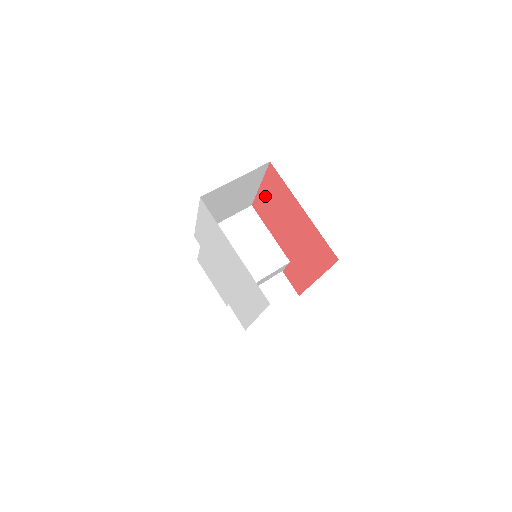
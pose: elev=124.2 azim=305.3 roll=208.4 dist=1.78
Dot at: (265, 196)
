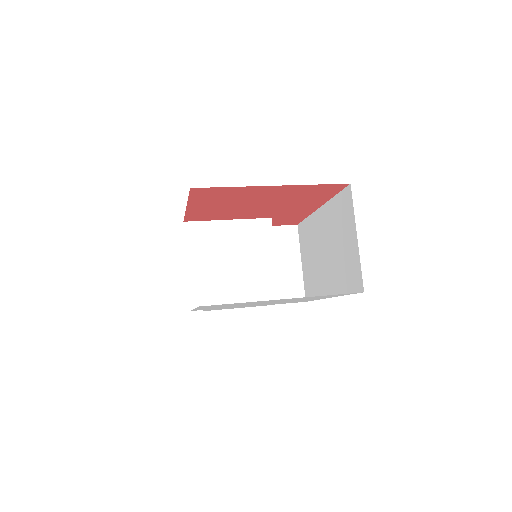
Dot at: (201, 208)
